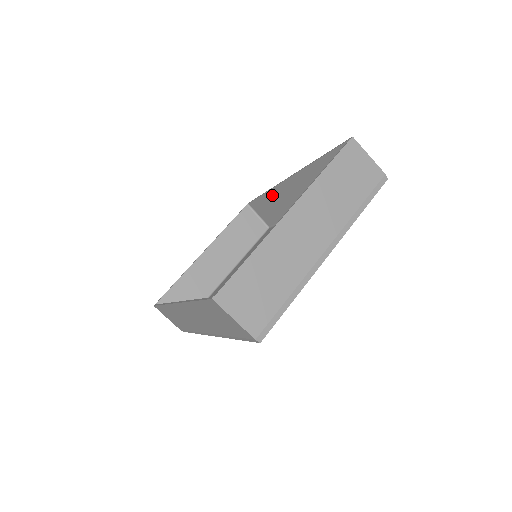
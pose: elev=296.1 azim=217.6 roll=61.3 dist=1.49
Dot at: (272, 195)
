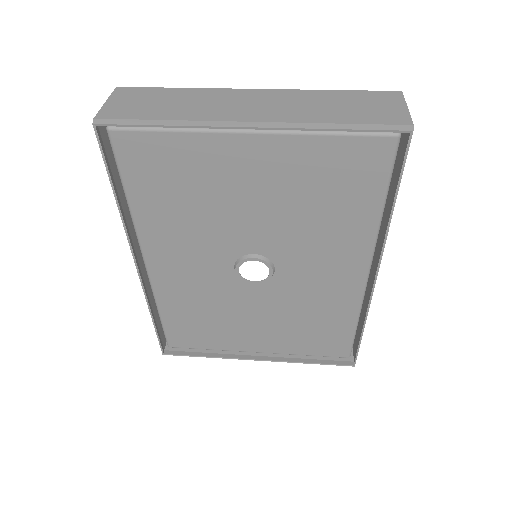
Dot at: occluded
